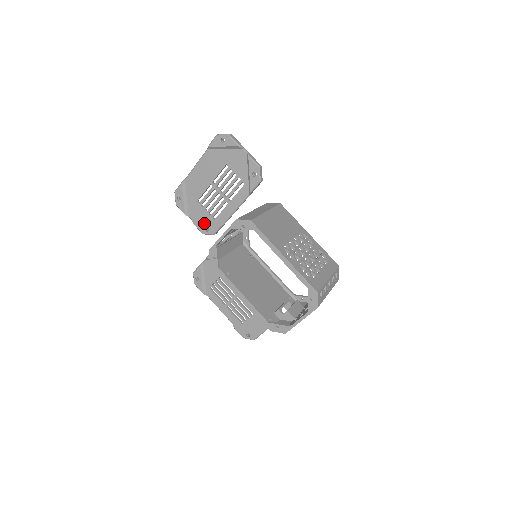
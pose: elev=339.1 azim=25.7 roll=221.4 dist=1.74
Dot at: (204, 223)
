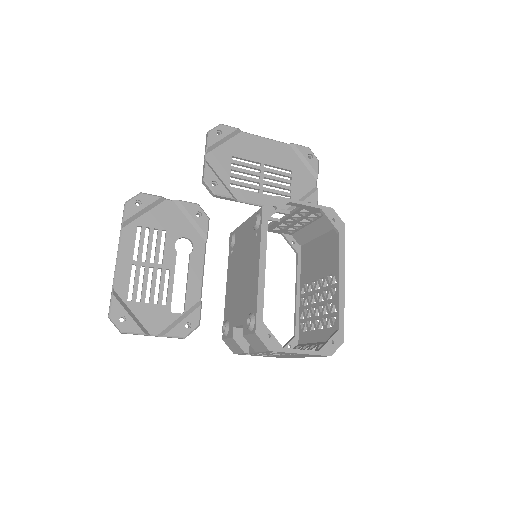
Dot at: (218, 176)
